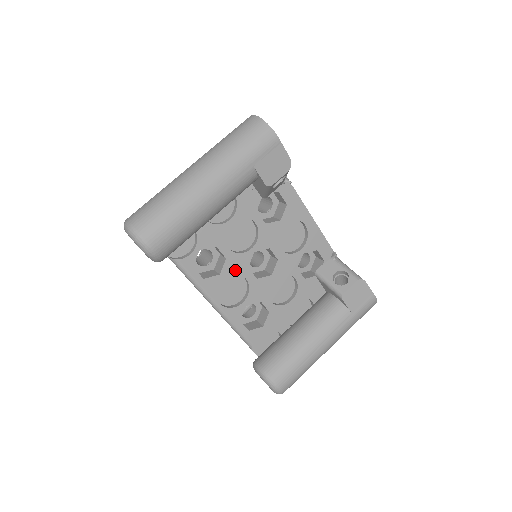
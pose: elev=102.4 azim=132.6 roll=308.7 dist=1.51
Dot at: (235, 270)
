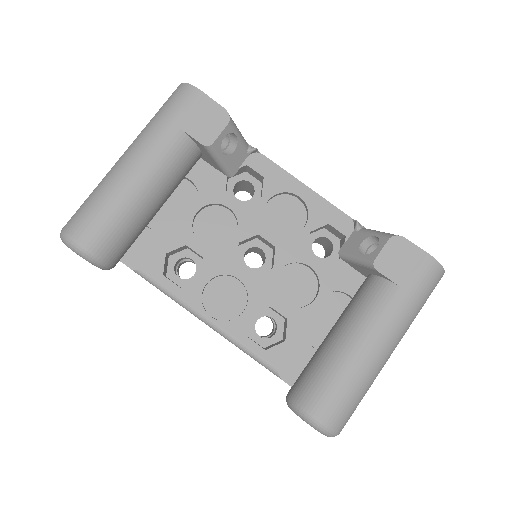
Dot at: (220, 270)
